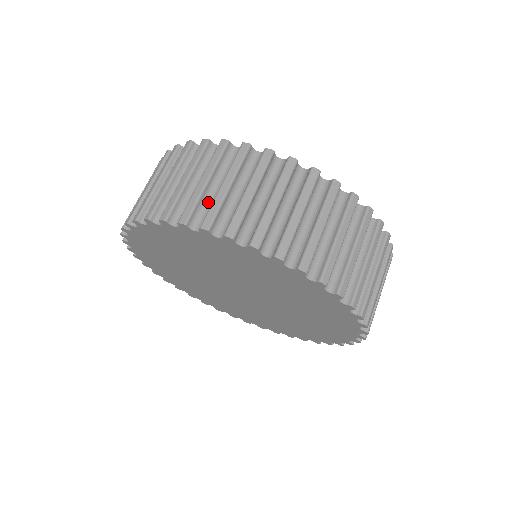
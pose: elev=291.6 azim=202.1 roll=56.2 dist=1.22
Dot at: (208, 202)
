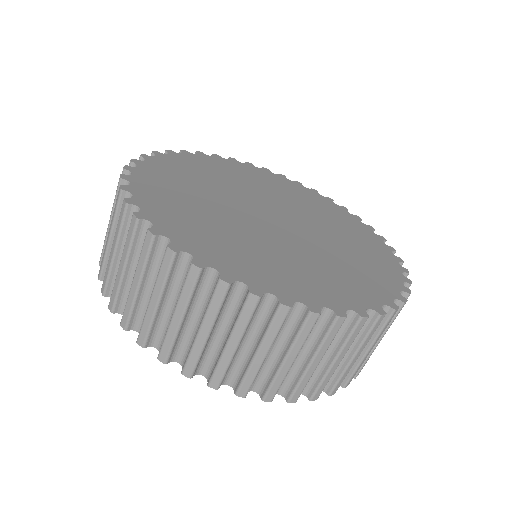
Dot at: (164, 320)
